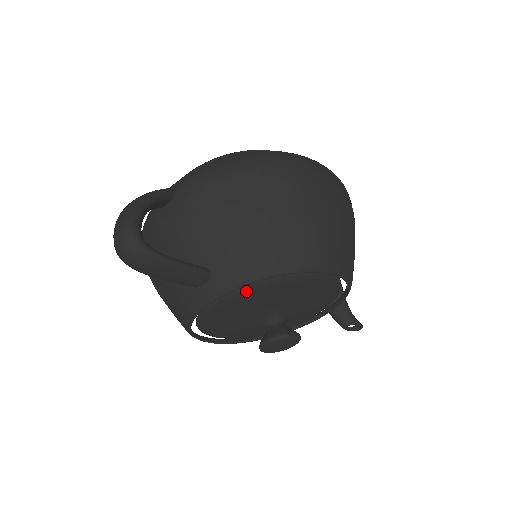
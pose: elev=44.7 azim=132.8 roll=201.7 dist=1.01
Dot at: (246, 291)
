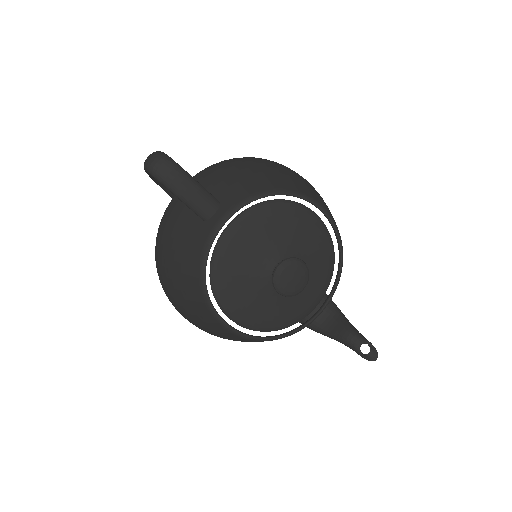
Dot at: (251, 215)
